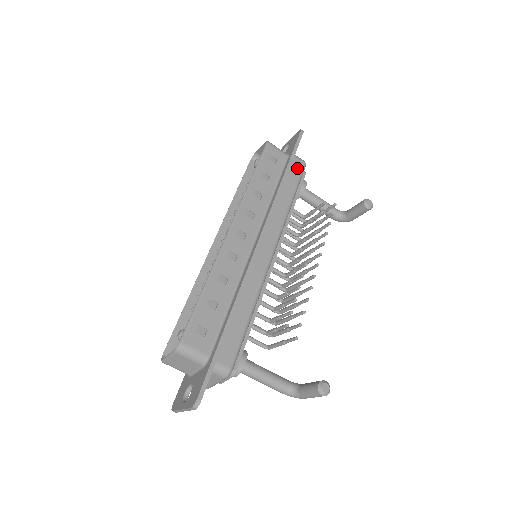
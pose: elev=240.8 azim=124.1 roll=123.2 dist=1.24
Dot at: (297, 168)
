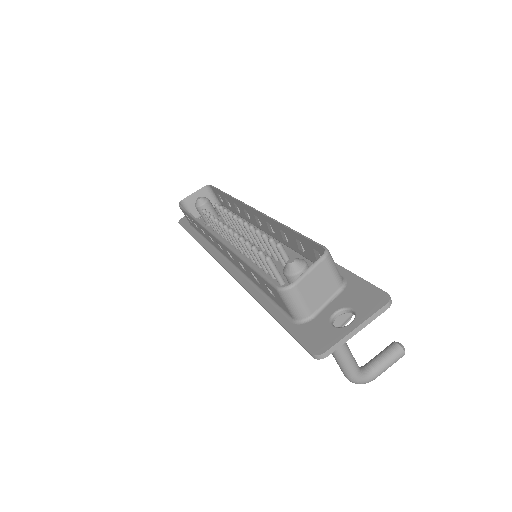
Dot at: occluded
